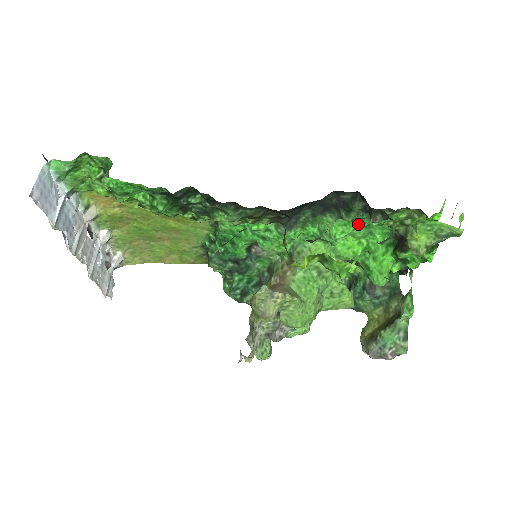
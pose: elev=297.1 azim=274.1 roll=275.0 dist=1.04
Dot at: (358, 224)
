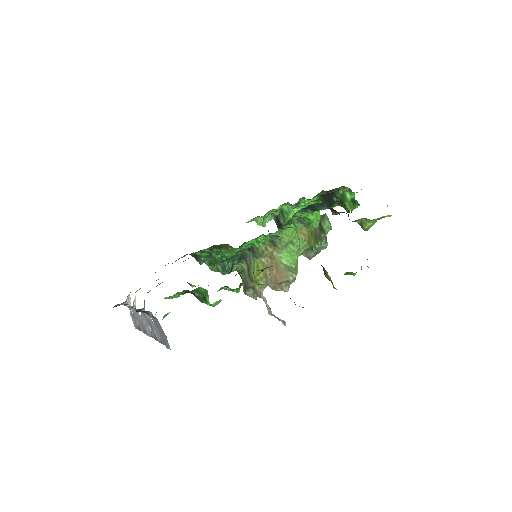
Dot at: occluded
